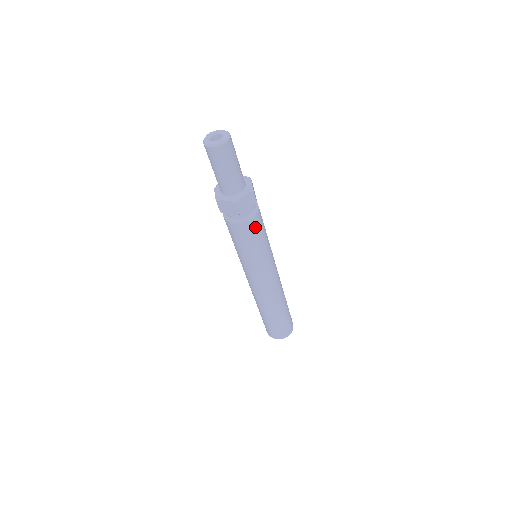
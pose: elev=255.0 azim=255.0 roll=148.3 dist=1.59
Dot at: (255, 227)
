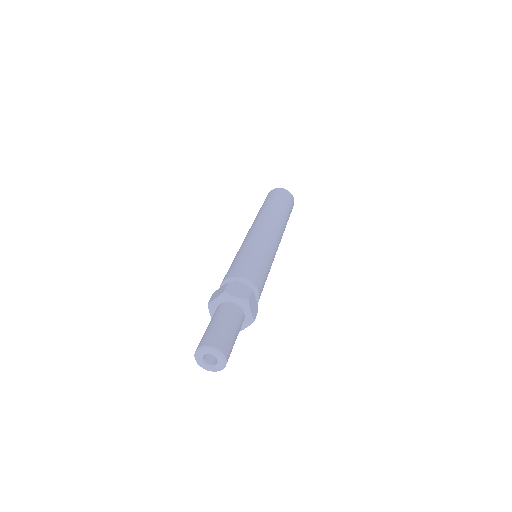
Dot at: occluded
